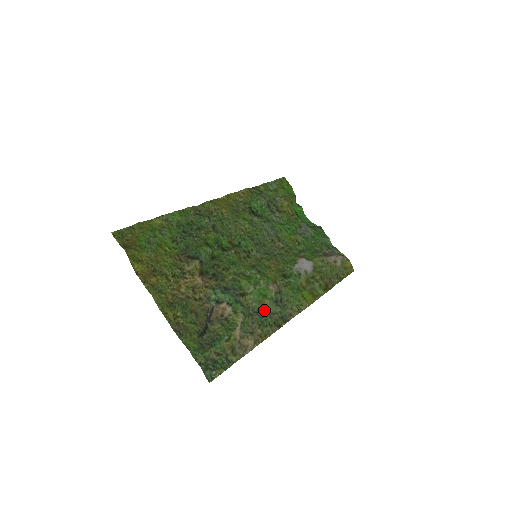
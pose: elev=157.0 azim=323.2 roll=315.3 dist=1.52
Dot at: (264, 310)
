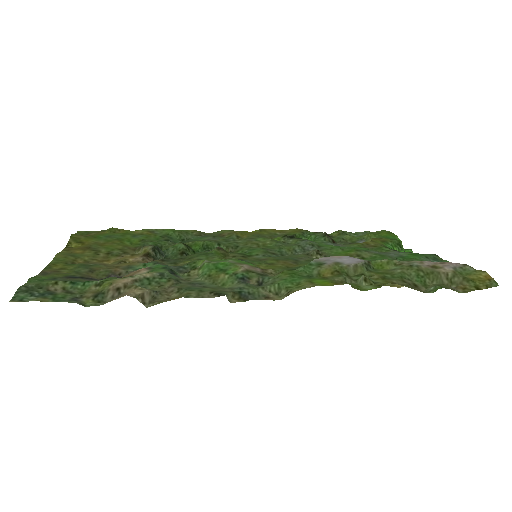
Dot at: (212, 285)
